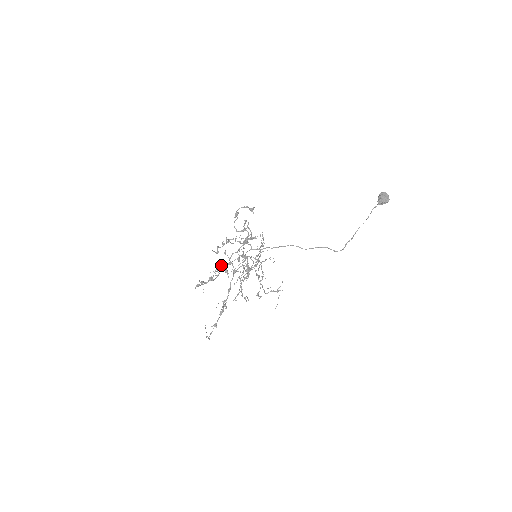
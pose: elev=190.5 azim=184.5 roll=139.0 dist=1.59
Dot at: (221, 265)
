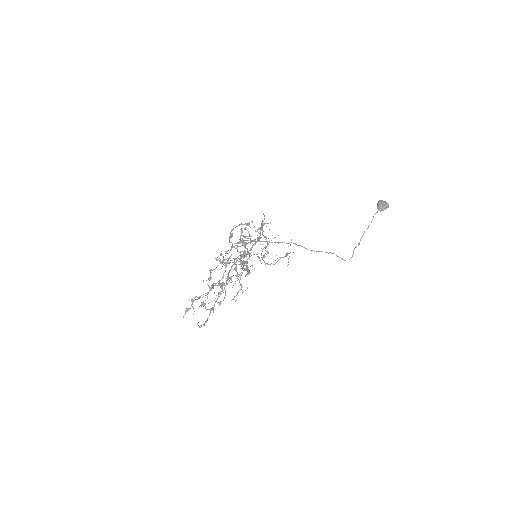
Dot at: (215, 285)
